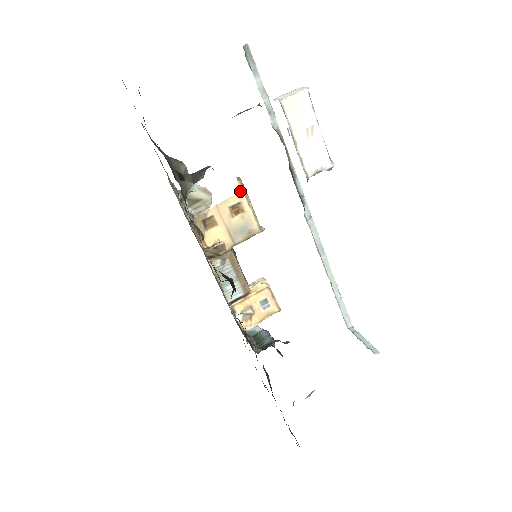
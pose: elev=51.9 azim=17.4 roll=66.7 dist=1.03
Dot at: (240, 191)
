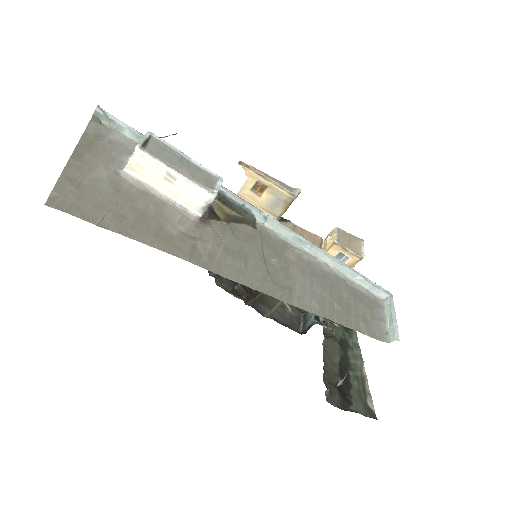
Dot at: (250, 172)
